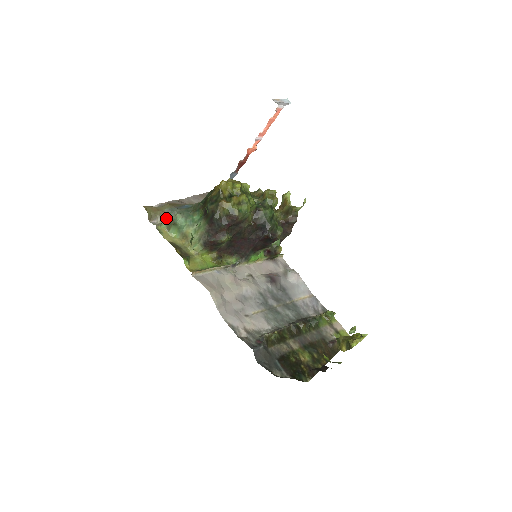
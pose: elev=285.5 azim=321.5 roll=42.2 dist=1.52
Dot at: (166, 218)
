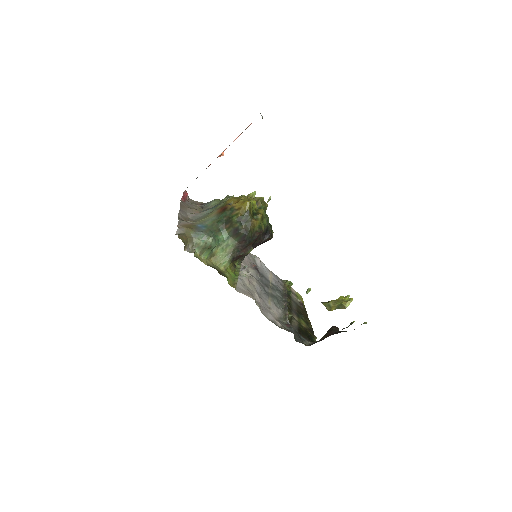
Dot at: (197, 243)
